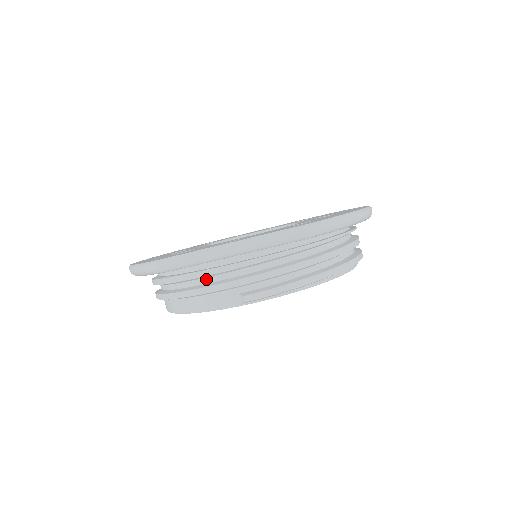
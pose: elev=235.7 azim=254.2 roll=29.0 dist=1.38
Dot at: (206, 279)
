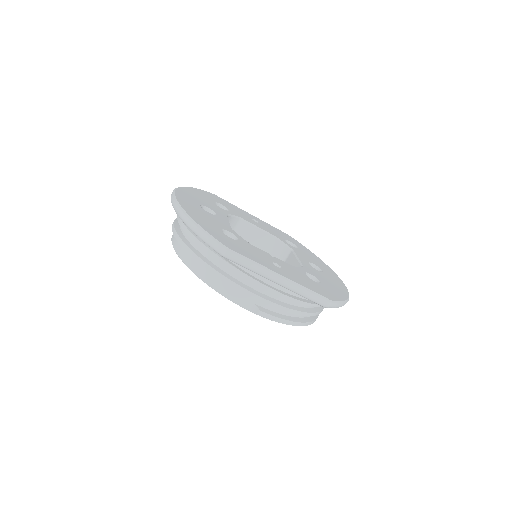
Dot at: (243, 279)
